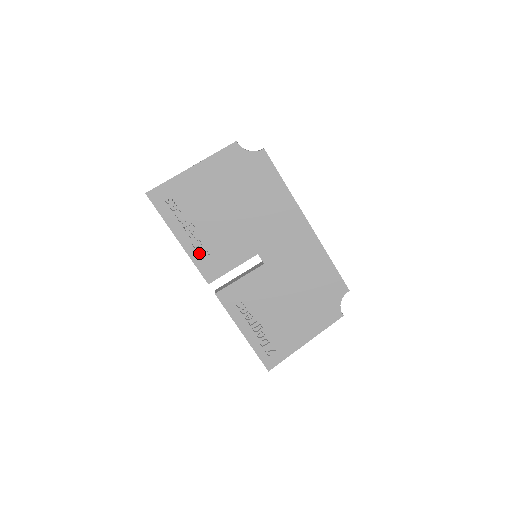
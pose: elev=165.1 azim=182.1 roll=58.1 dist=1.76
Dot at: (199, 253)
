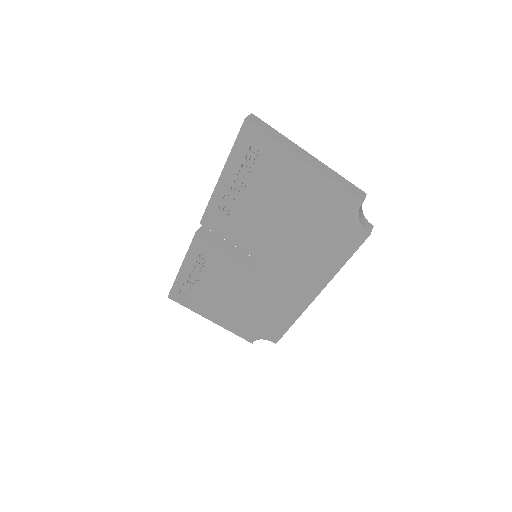
Dot at: (222, 202)
